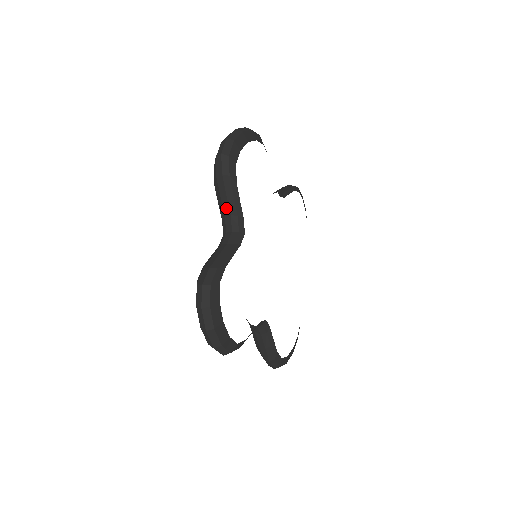
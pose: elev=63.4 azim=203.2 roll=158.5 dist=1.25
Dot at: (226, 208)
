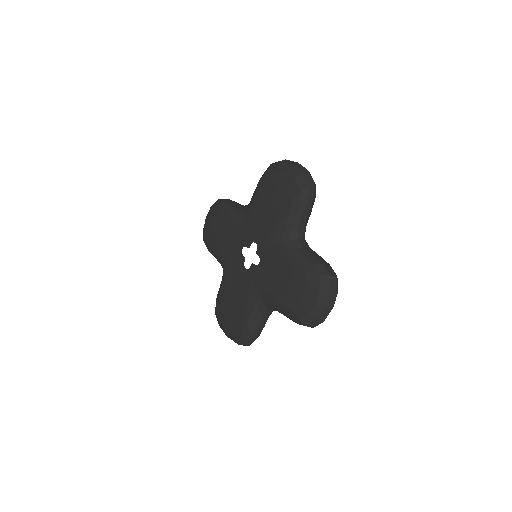
Dot at: (304, 221)
